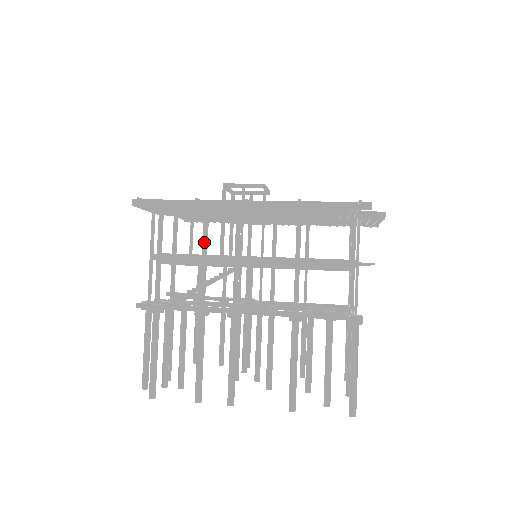
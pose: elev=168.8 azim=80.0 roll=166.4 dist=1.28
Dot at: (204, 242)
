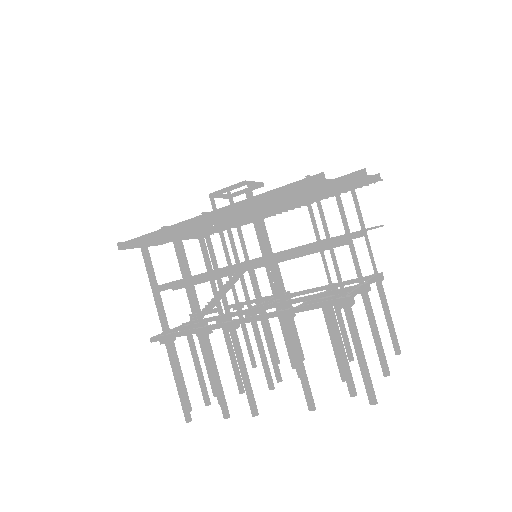
Dot at: (185, 265)
